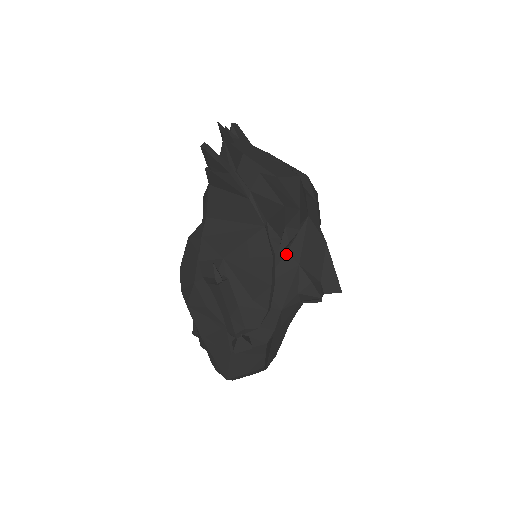
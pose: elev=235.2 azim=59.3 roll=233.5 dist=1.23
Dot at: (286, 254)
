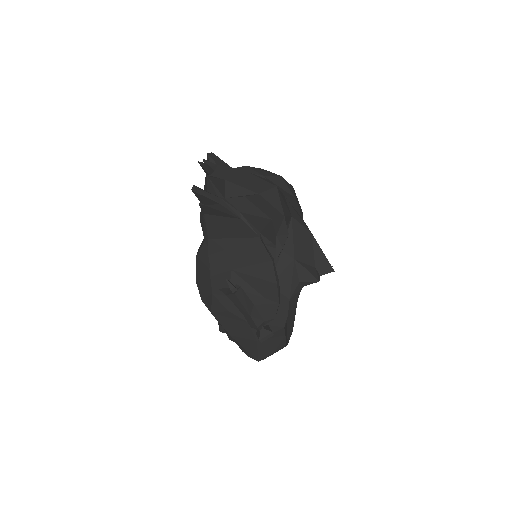
Dot at: (282, 253)
